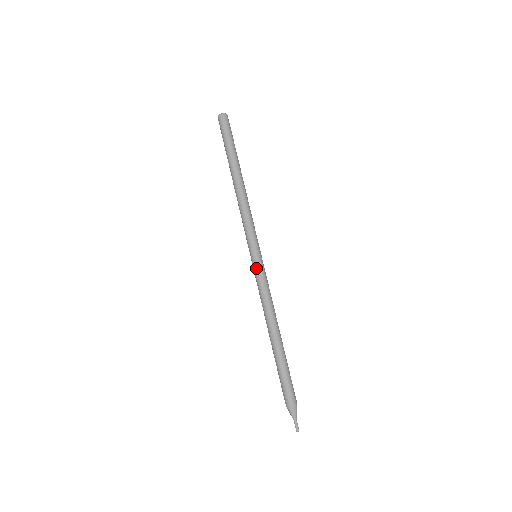
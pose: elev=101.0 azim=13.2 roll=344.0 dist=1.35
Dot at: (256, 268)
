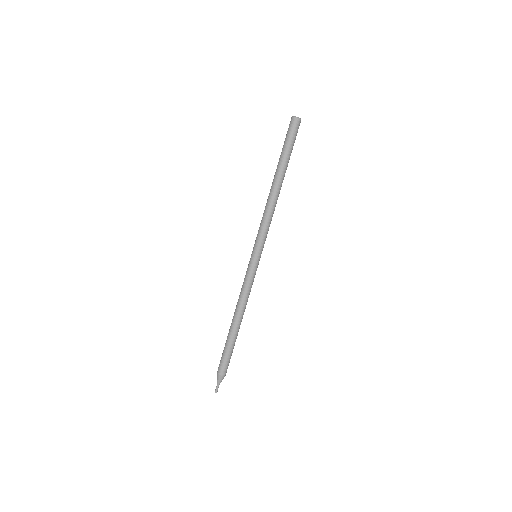
Dot at: (249, 266)
